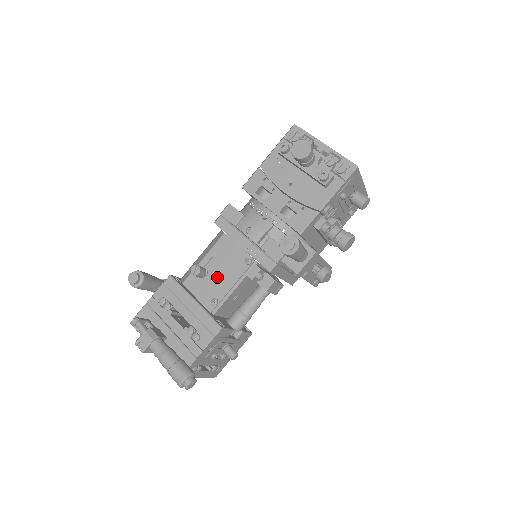
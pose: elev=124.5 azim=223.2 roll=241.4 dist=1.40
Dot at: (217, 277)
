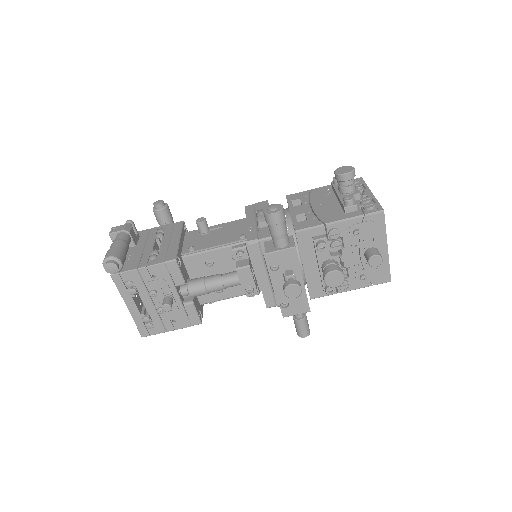
Dot at: (211, 237)
